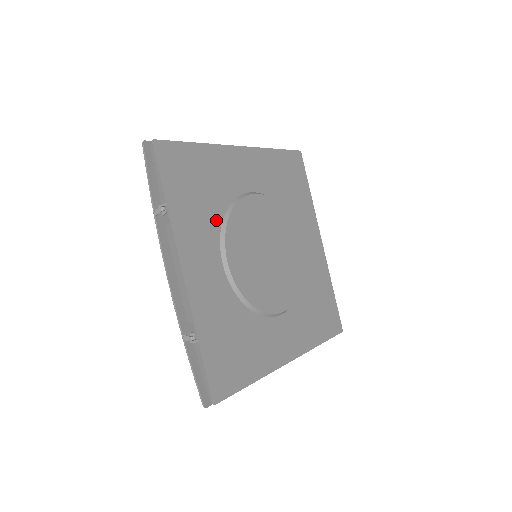
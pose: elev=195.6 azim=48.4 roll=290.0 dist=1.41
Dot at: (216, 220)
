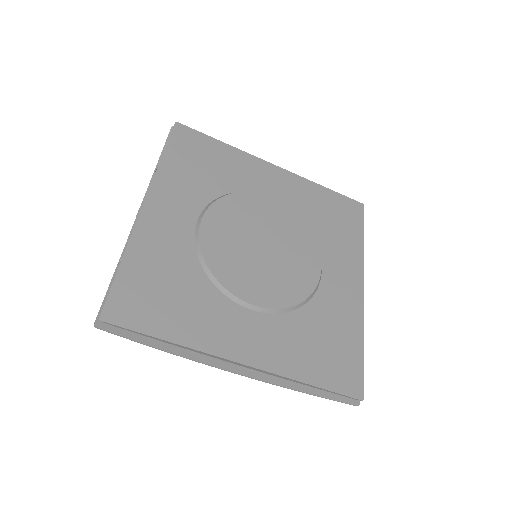
Dot at: (210, 194)
